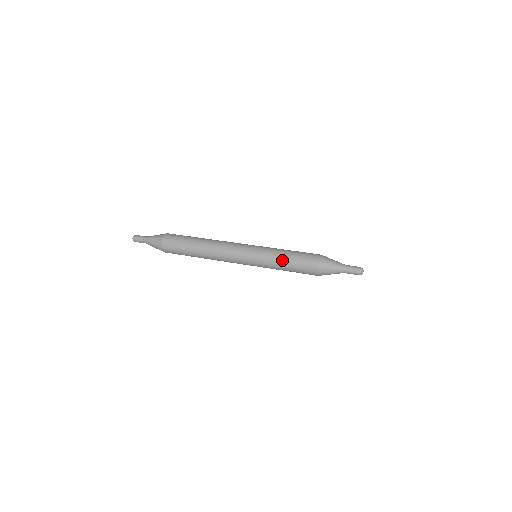
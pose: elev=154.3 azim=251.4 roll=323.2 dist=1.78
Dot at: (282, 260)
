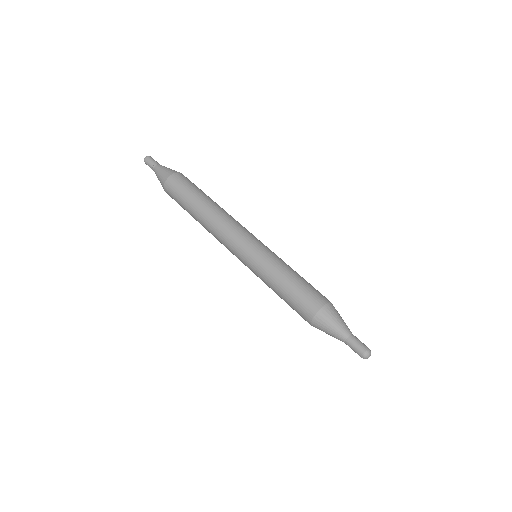
Dot at: (274, 287)
